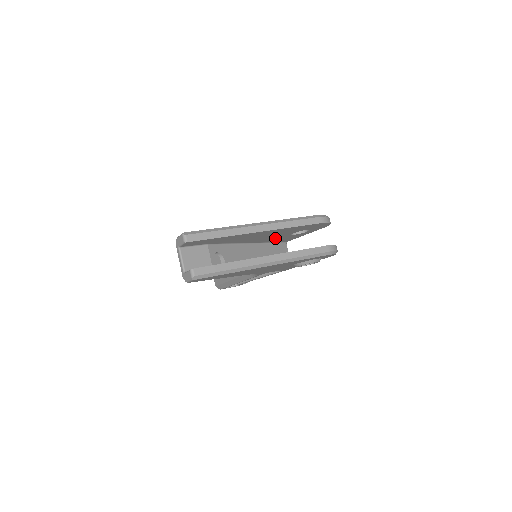
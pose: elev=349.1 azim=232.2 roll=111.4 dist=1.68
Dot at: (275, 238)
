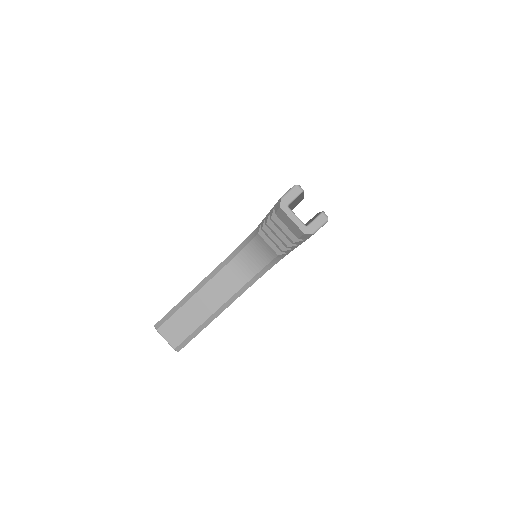
Dot at: occluded
